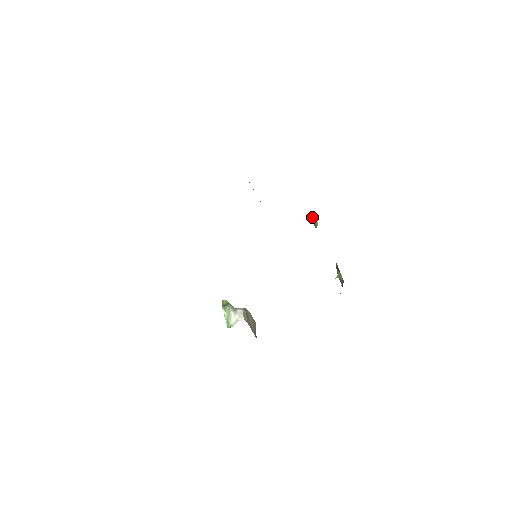
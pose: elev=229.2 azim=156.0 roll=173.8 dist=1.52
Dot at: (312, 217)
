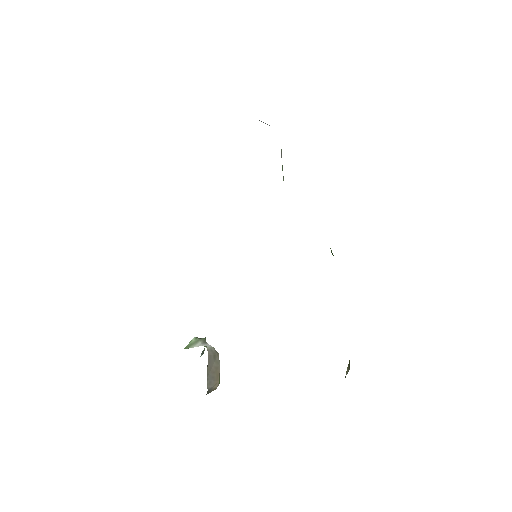
Dot at: occluded
